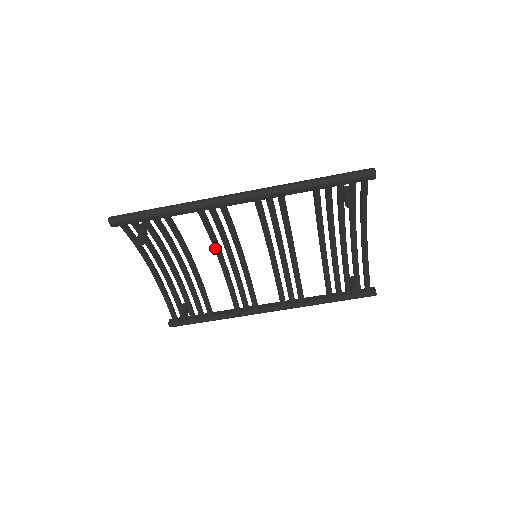
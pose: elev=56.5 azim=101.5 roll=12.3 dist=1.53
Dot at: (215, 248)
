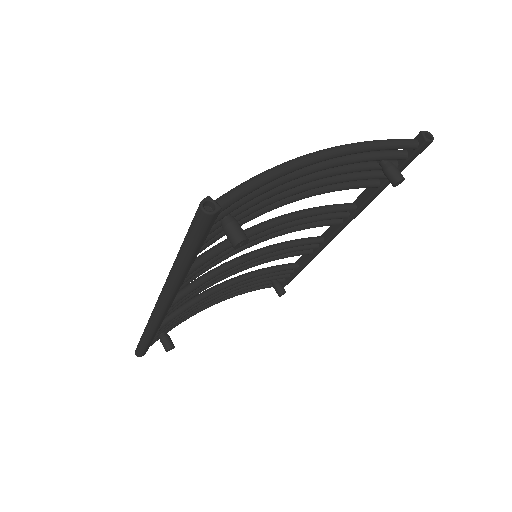
Dot at: occluded
